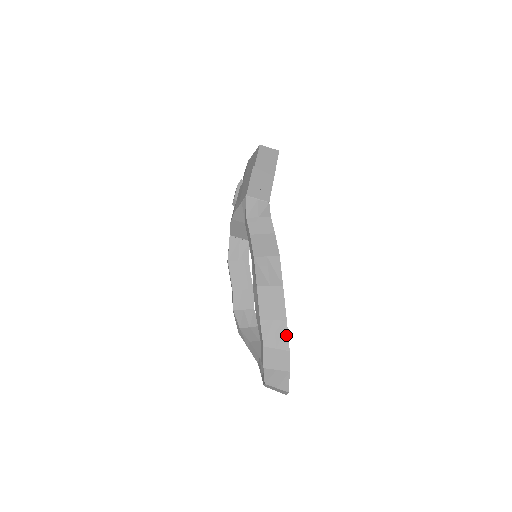
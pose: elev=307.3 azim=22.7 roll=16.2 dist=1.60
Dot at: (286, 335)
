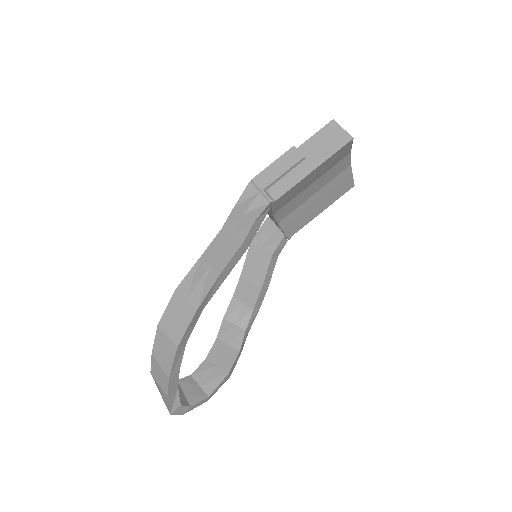
Dot at: (172, 360)
